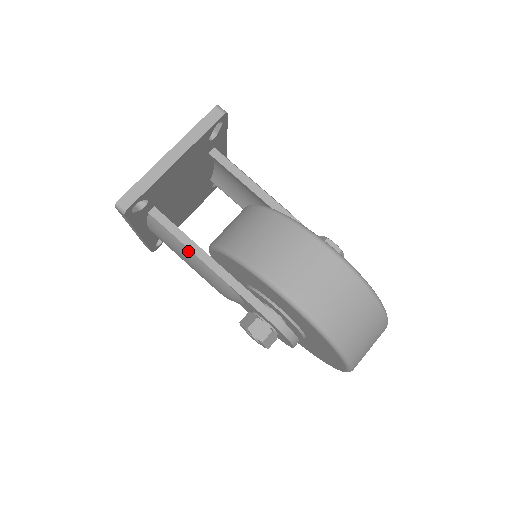
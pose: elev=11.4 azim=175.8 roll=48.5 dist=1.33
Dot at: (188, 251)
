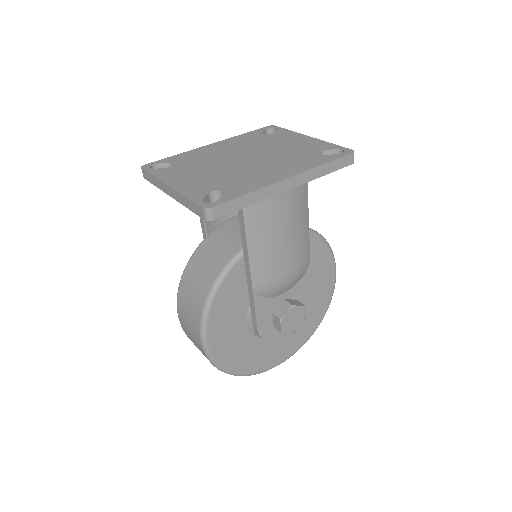
Dot at: occluded
